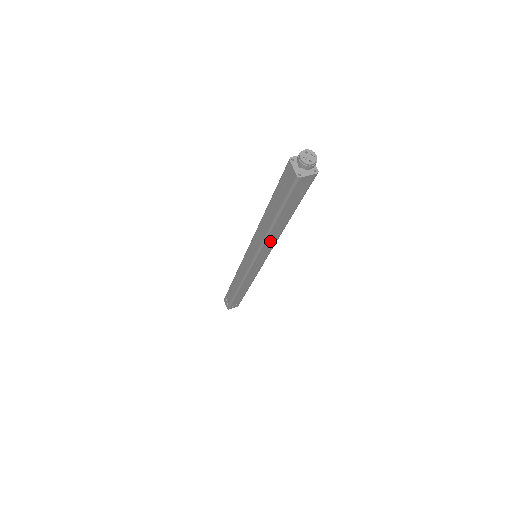
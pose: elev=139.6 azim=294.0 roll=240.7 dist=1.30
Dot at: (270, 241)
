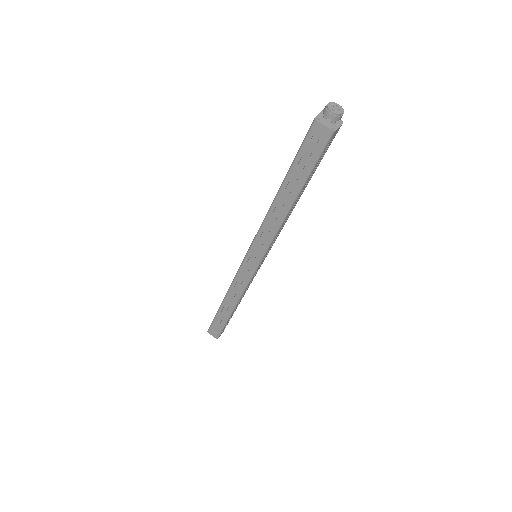
Dot at: (270, 225)
